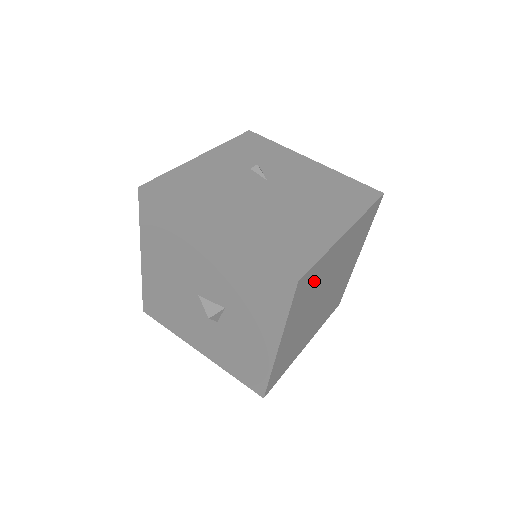
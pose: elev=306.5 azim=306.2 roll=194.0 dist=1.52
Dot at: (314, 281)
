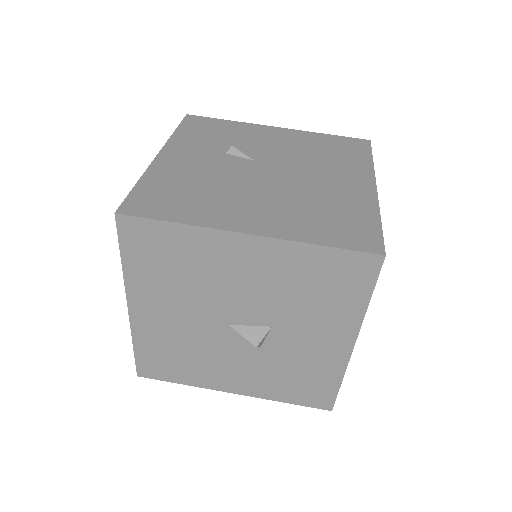
Dot at: occluded
